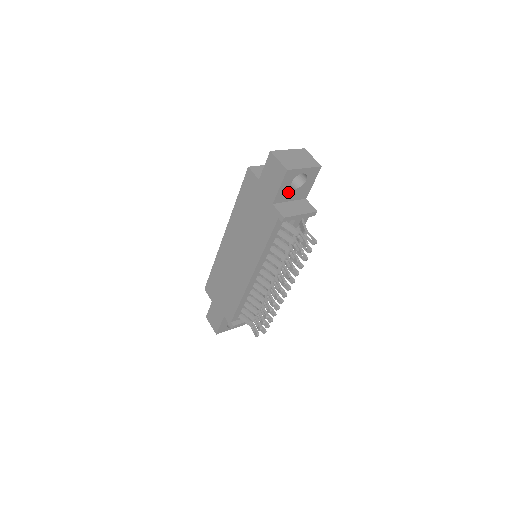
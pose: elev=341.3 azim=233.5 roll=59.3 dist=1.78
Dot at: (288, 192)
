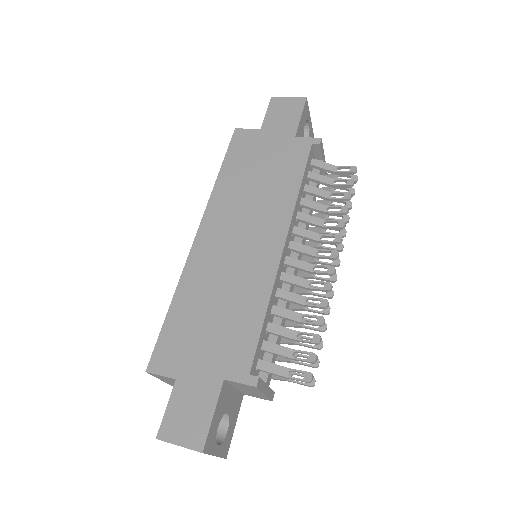
Dot at: occluded
